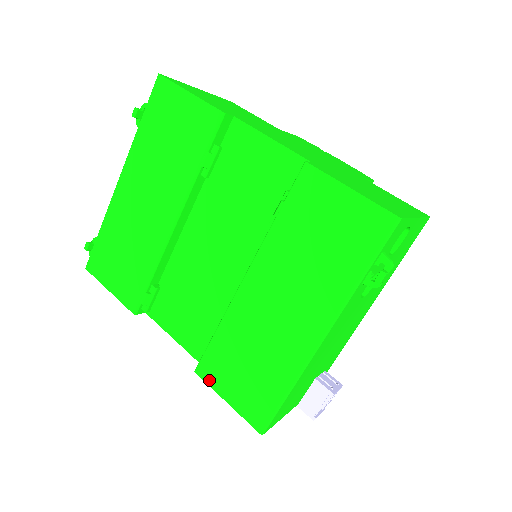
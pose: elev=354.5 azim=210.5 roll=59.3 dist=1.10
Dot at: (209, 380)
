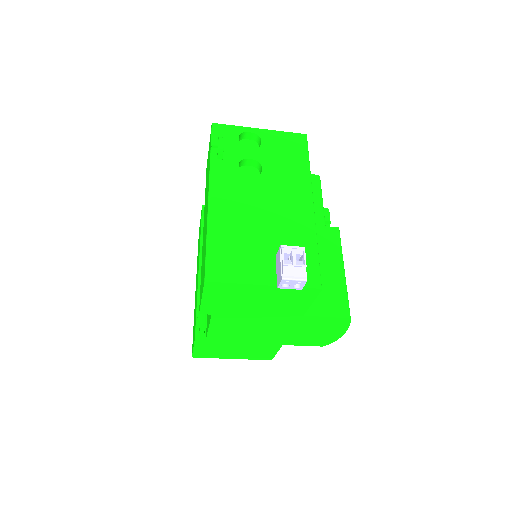
Dot at: occluded
